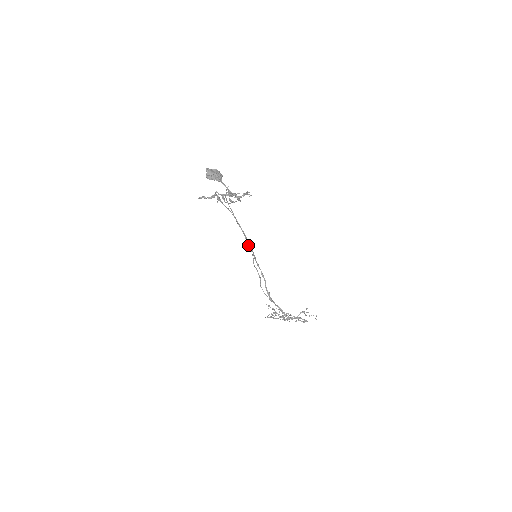
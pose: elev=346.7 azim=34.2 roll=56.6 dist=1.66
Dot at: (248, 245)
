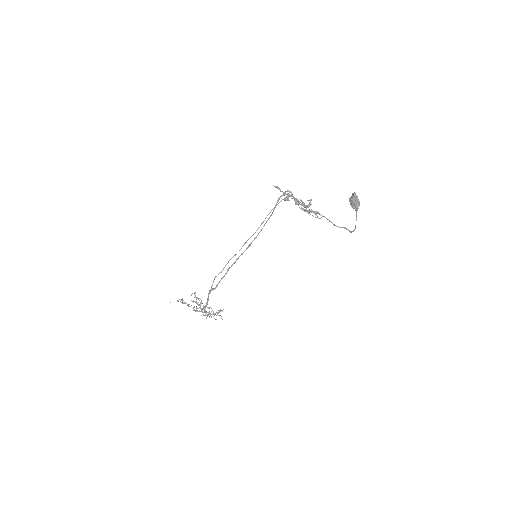
Dot at: (247, 240)
